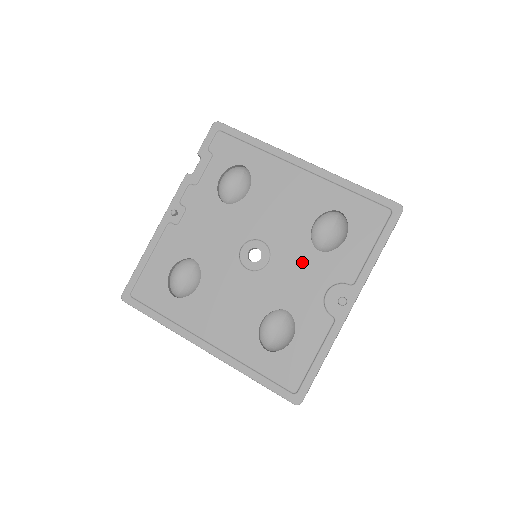
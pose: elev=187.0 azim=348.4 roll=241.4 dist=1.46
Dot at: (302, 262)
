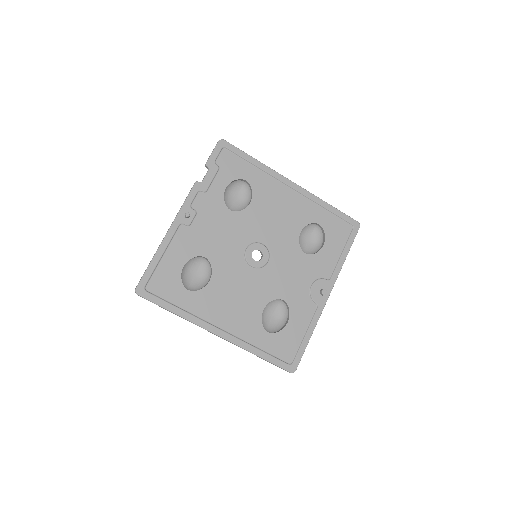
Dot at: (293, 262)
